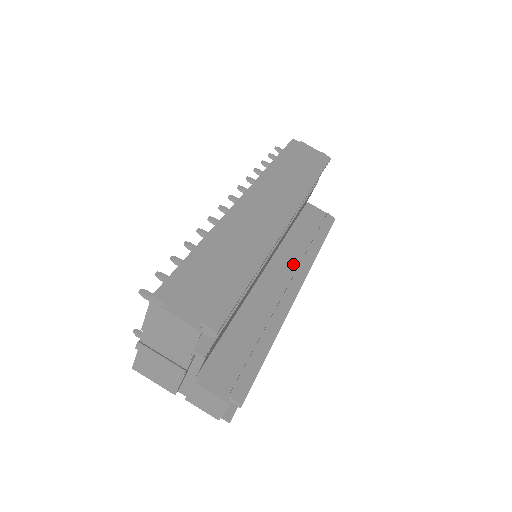
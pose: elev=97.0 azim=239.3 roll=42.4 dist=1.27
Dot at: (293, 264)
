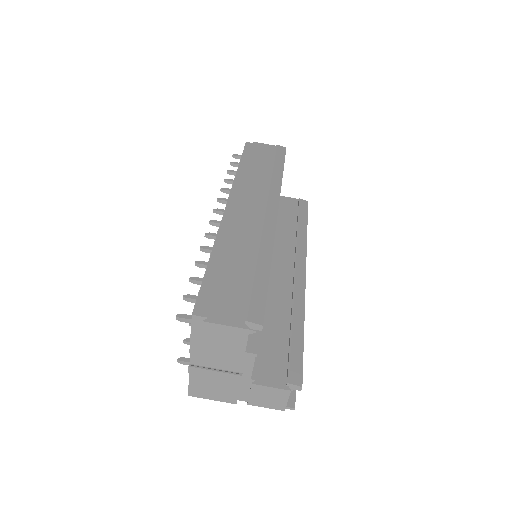
Dot at: (290, 252)
